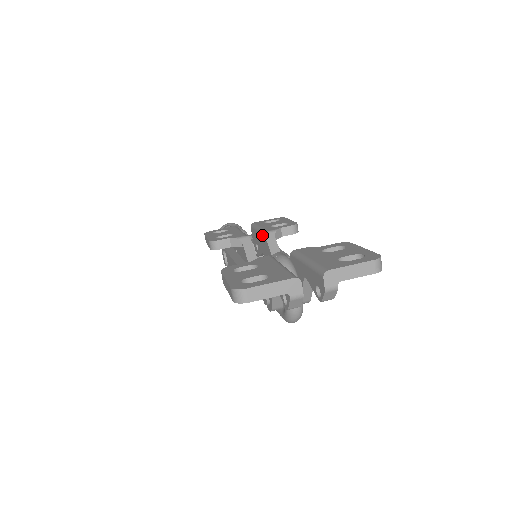
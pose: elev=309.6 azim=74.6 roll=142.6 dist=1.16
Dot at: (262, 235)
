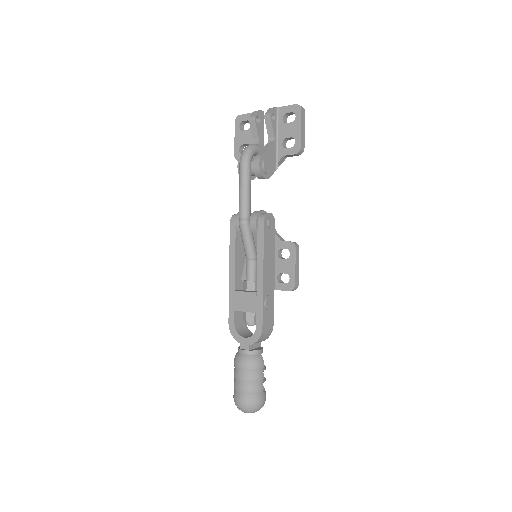
Dot at: occluded
